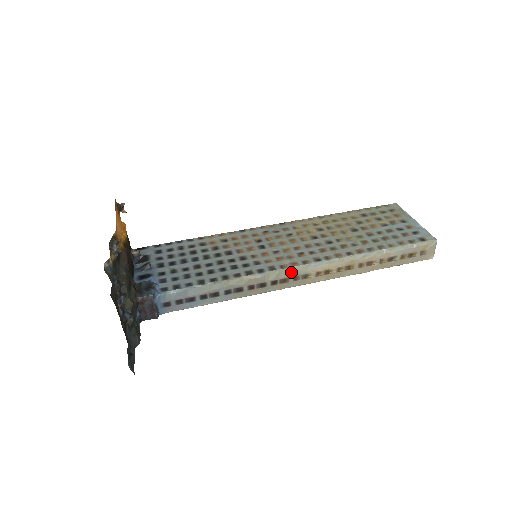
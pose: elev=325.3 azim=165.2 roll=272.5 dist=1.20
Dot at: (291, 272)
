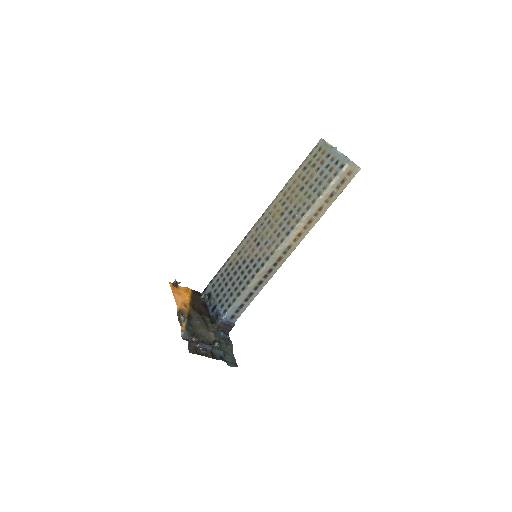
Dot at: (279, 253)
